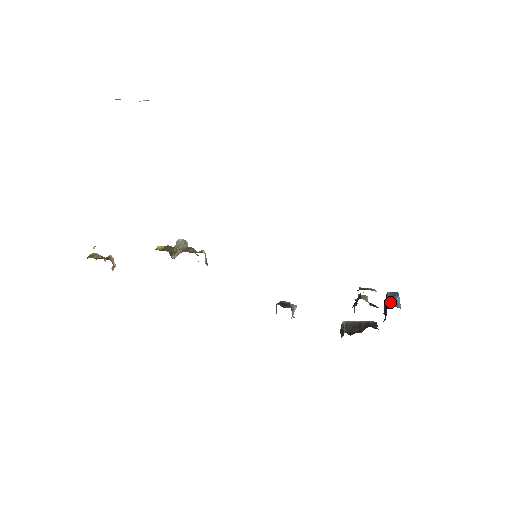
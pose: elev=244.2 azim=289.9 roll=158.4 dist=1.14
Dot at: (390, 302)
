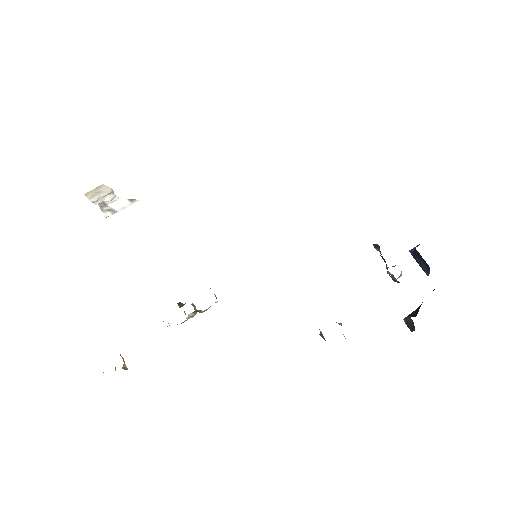
Dot at: (415, 247)
